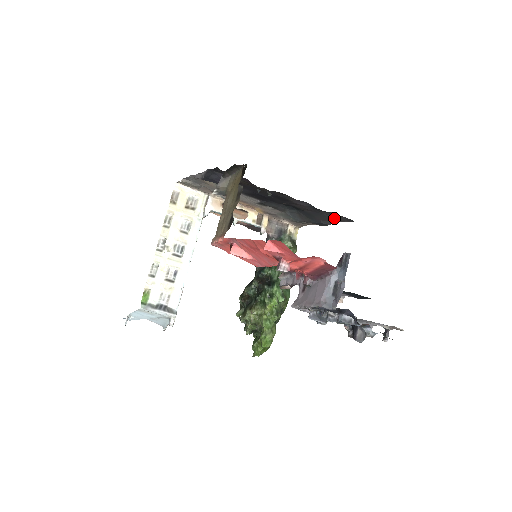
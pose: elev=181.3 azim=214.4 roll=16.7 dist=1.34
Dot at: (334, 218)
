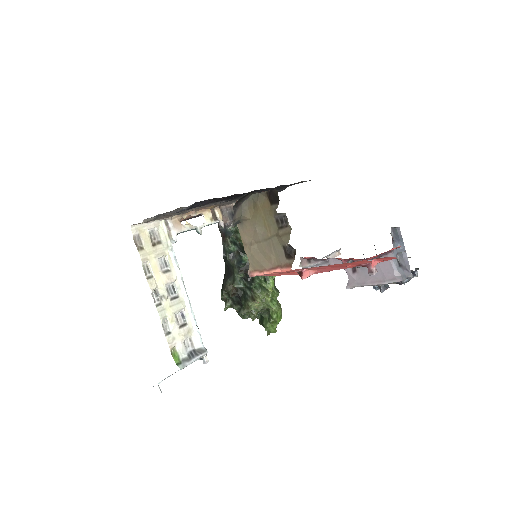
Dot at: (293, 184)
